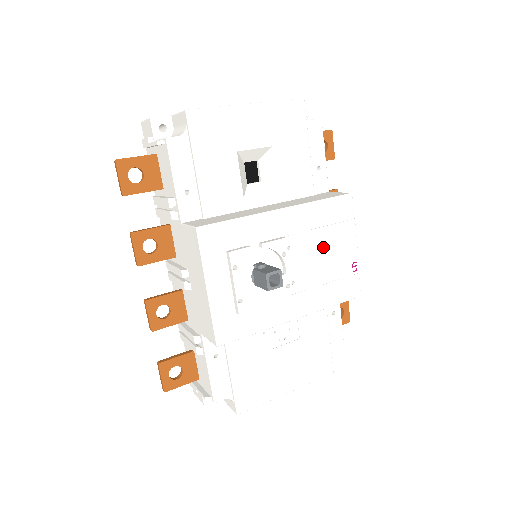
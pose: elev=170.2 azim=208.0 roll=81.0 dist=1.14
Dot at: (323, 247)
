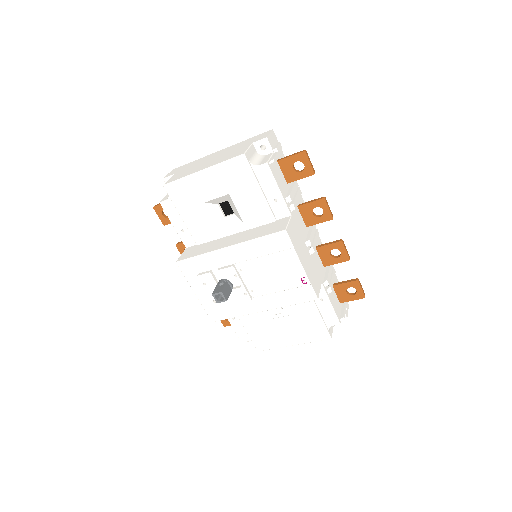
Dot at: (270, 269)
